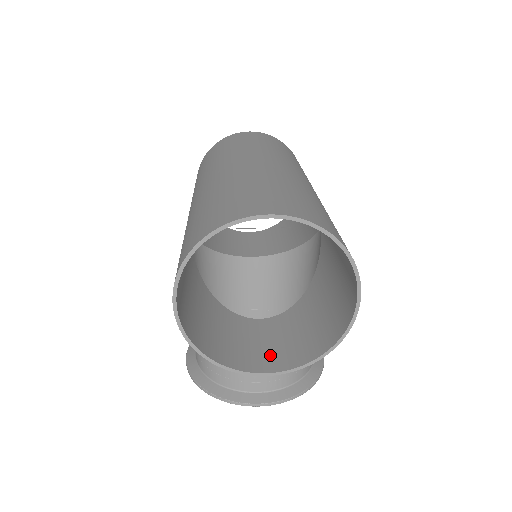
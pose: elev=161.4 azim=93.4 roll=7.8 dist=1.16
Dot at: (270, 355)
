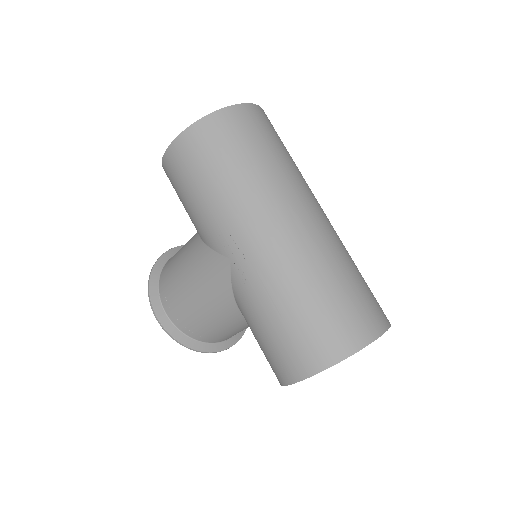
Dot at: occluded
